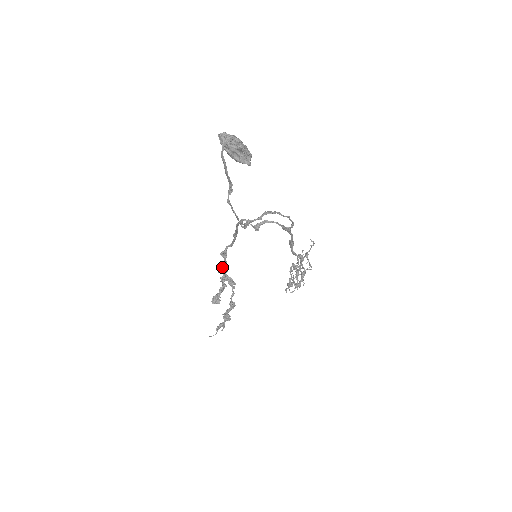
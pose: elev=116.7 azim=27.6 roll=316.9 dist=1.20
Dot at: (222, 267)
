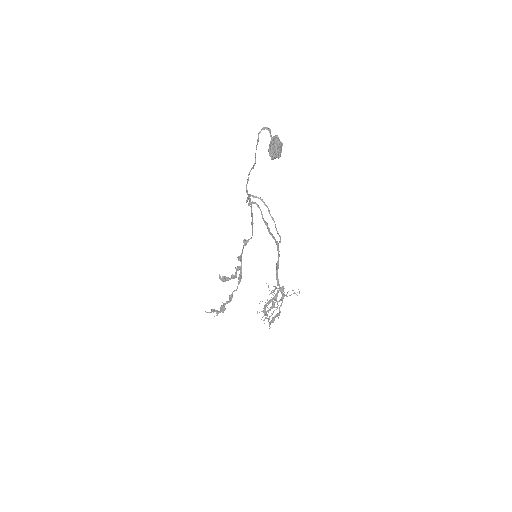
Dot at: occluded
